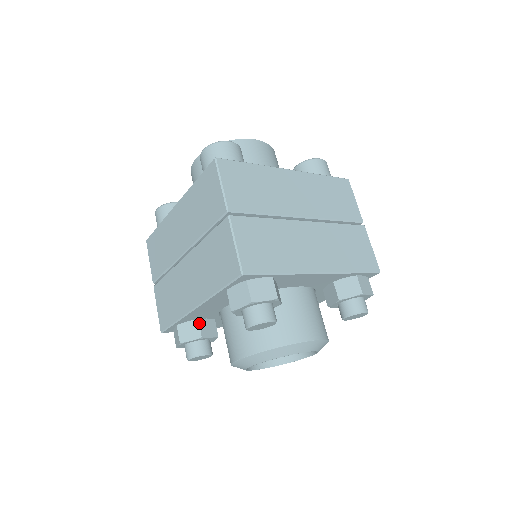
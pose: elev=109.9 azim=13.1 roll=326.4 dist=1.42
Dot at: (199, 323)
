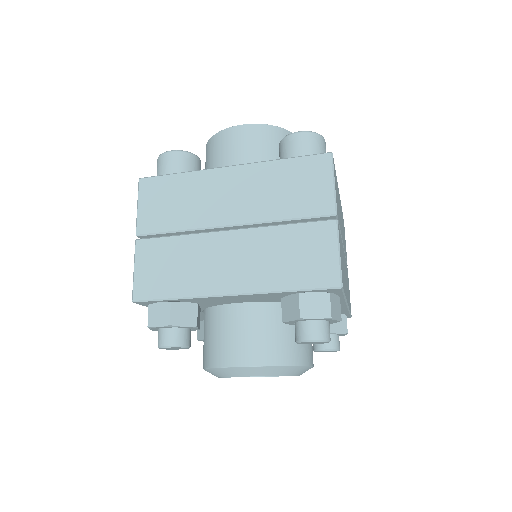
Dot at: (197, 308)
